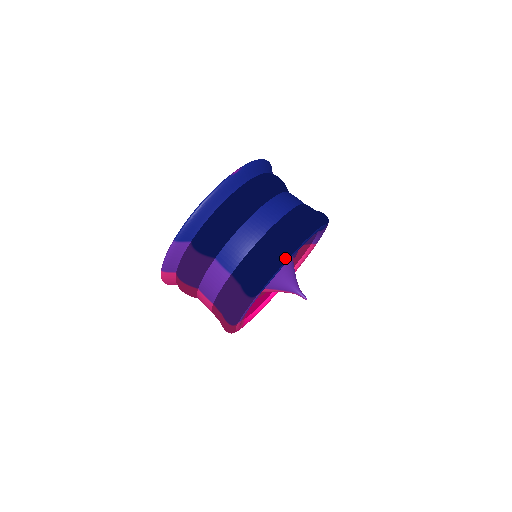
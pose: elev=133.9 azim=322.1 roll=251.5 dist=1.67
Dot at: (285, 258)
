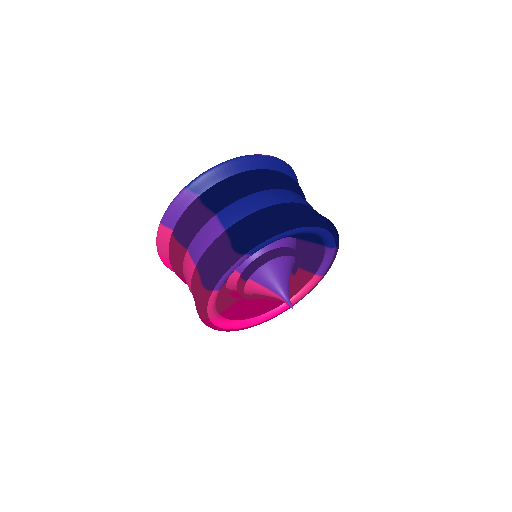
Dot at: (284, 226)
